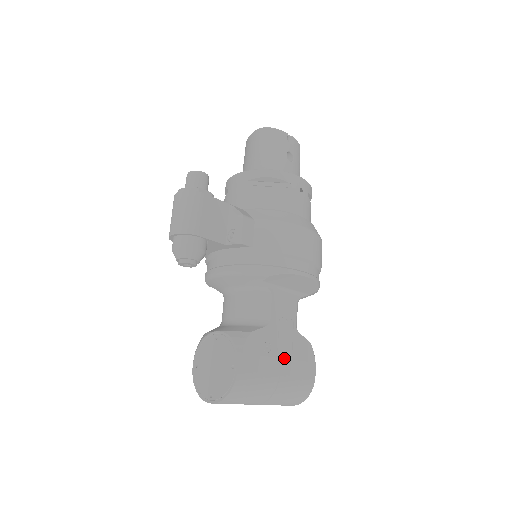
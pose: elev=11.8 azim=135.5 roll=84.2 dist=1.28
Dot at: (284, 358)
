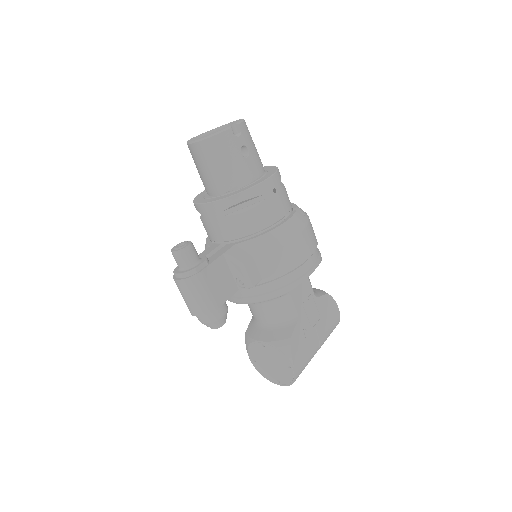
Dot at: (317, 326)
